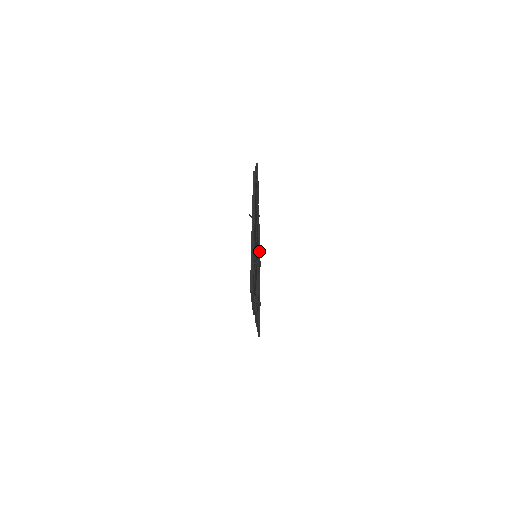
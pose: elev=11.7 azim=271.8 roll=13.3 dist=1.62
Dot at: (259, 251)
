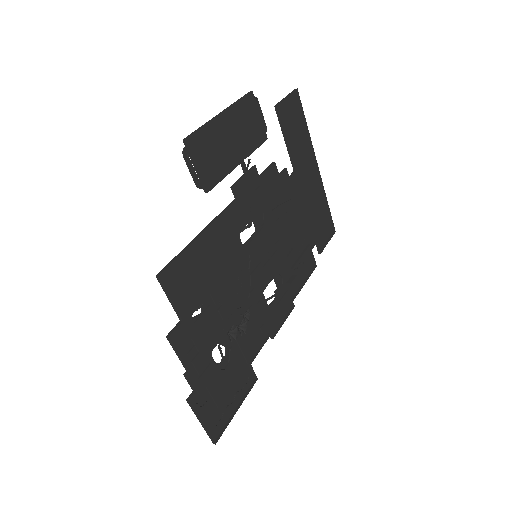
Dot at: (290, 153)
